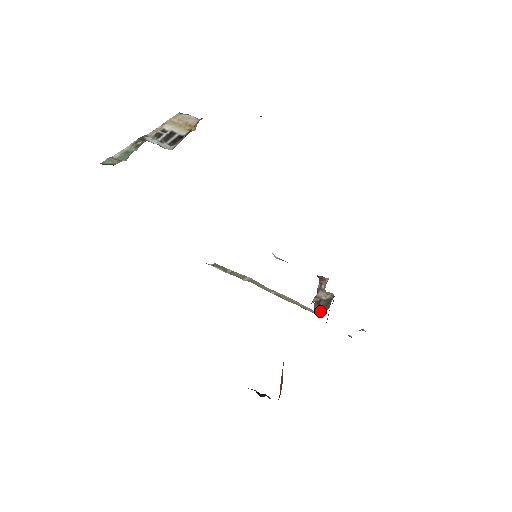
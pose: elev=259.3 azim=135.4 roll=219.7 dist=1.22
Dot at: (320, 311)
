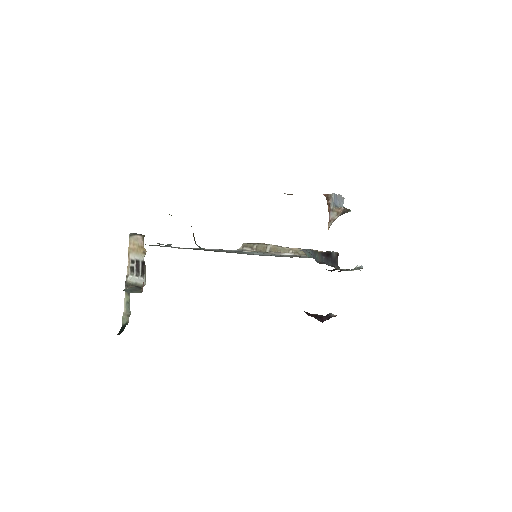
Dot at: occluded
